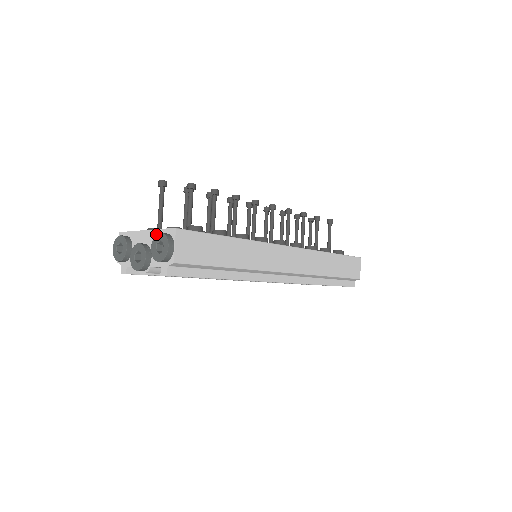
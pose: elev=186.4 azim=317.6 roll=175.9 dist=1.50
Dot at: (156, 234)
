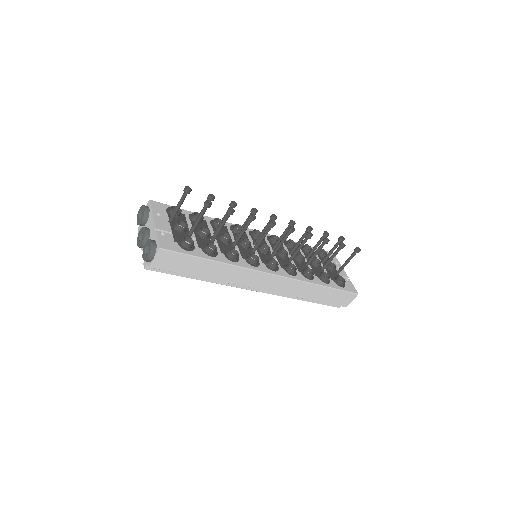
Dot at: (154, 234)
